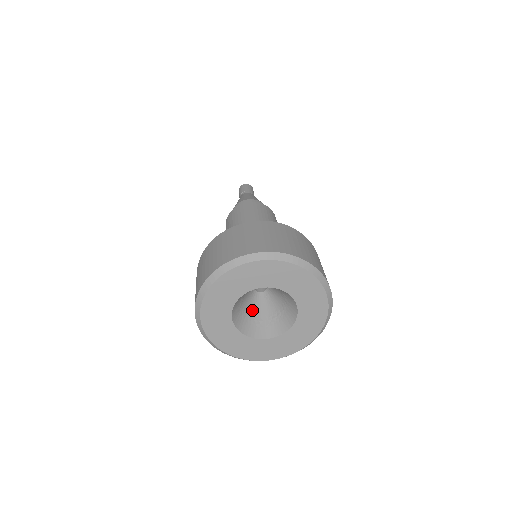
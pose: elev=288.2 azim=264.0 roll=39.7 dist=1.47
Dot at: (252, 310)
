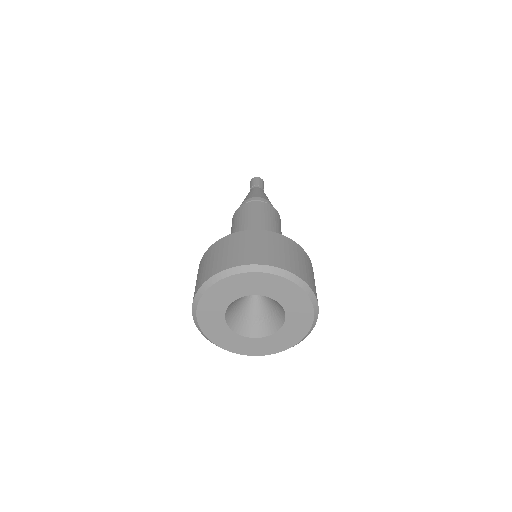
Dot at: (243, 308)
